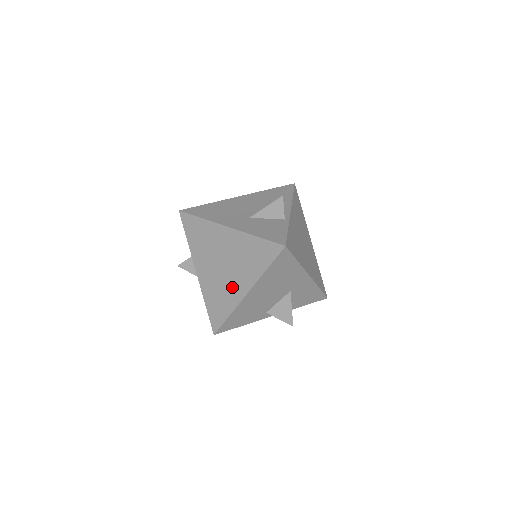
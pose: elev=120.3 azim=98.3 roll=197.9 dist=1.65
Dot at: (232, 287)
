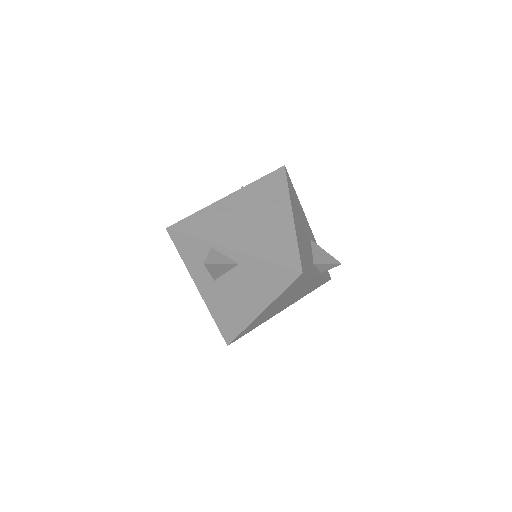
Dot at: (275, 222)
